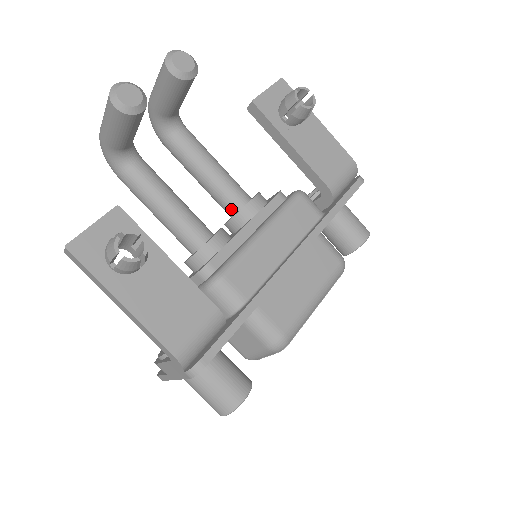
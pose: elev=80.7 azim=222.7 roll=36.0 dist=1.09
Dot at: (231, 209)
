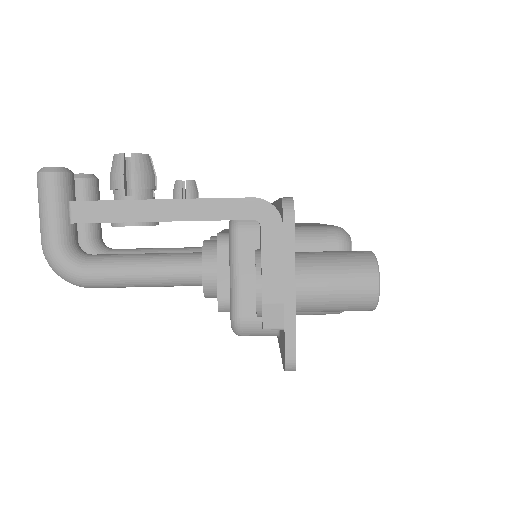
Dot at: occluded
